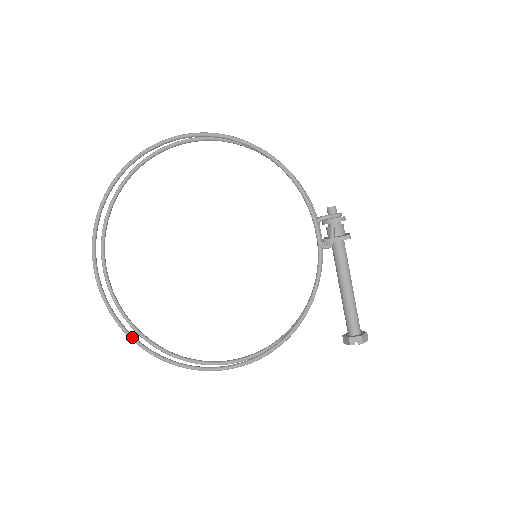
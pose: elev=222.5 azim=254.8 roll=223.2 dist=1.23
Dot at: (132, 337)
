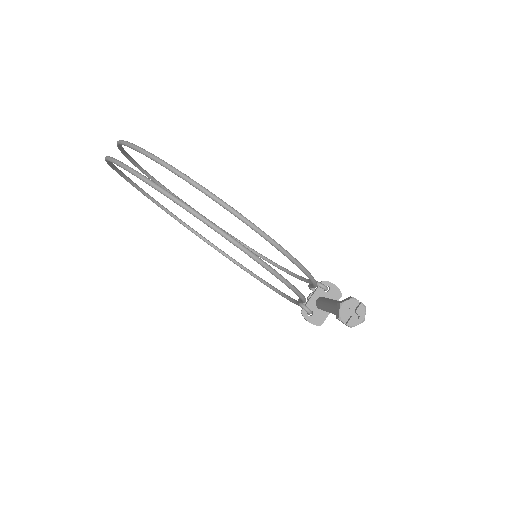
Dot at: occluded
